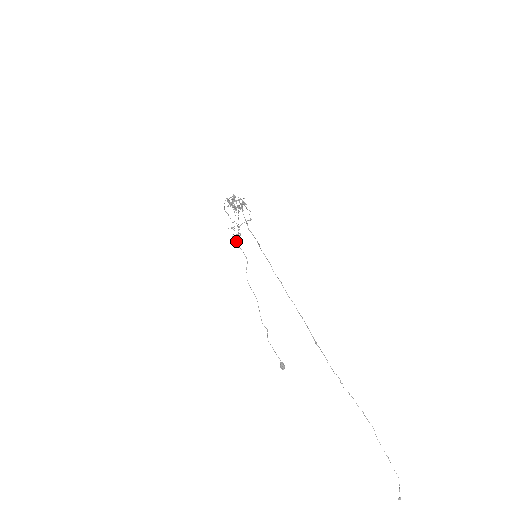
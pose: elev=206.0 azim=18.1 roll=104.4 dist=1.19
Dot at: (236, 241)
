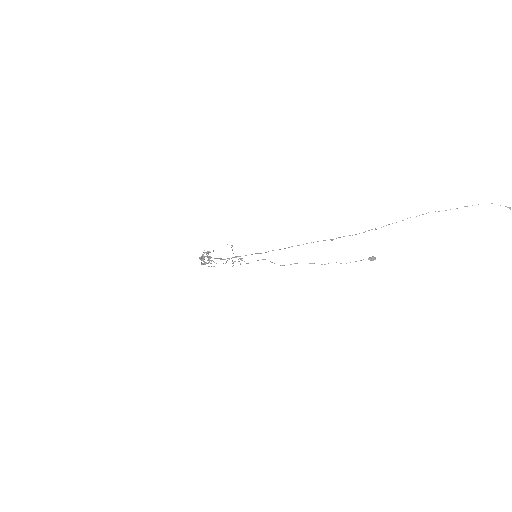
Dot at: (246, 263)
